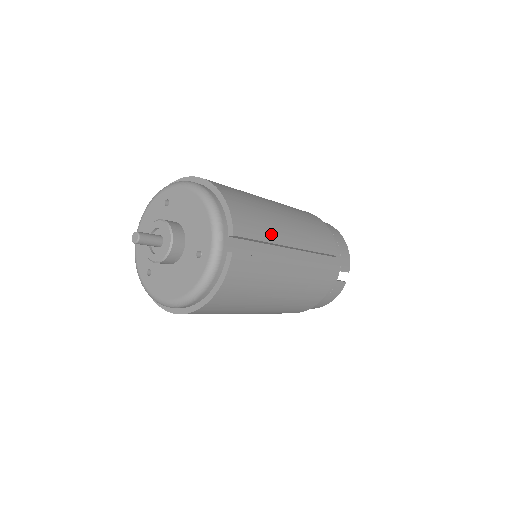
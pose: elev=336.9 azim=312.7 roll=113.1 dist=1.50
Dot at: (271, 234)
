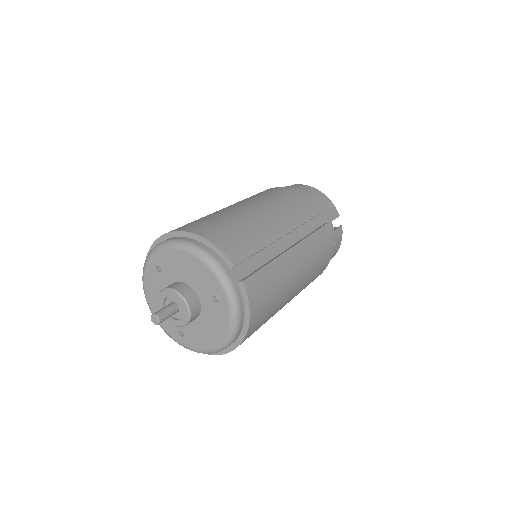
Dot at: (261, 239)
